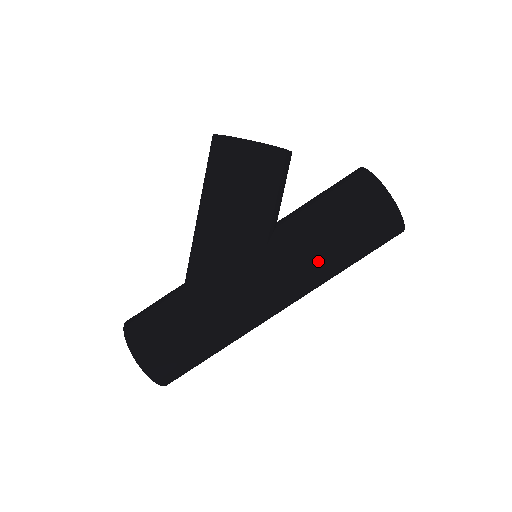
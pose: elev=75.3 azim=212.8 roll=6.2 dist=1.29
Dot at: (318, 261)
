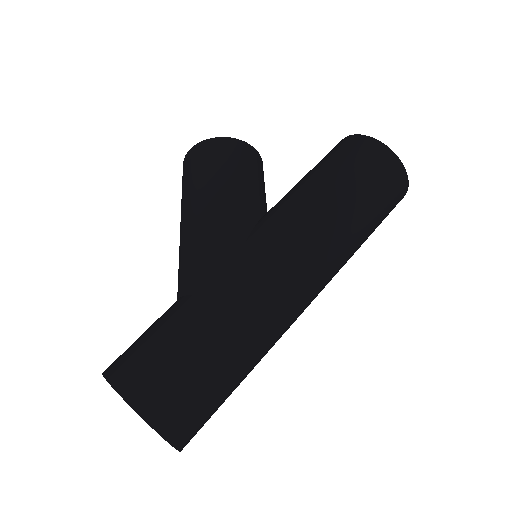
Dot at: (317, 208)
